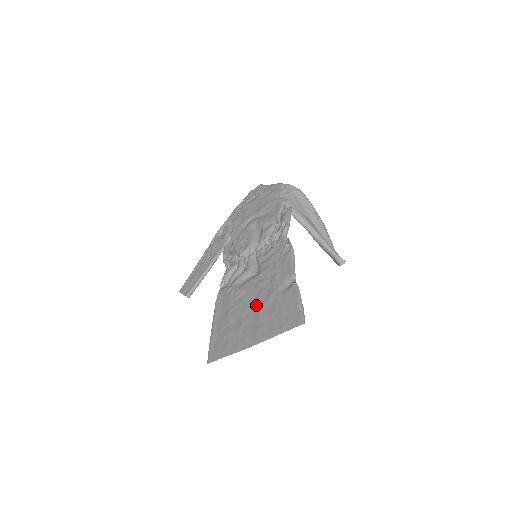
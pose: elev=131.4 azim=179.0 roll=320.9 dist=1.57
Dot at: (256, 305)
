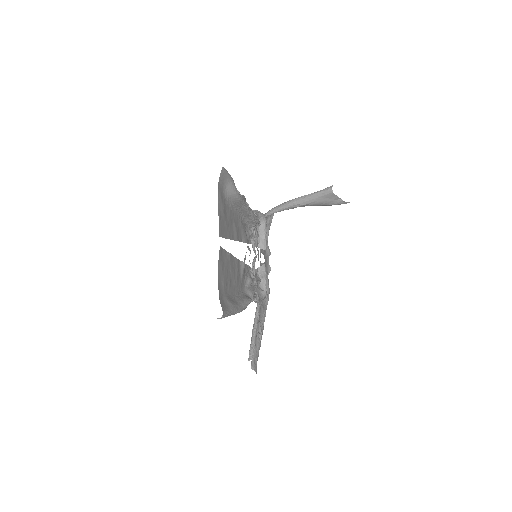
Dot at: occluded
